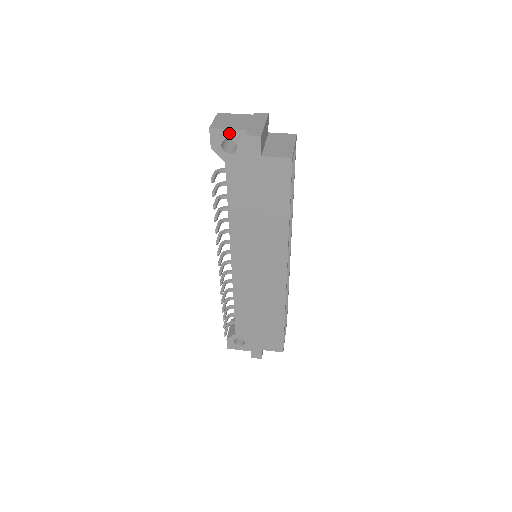
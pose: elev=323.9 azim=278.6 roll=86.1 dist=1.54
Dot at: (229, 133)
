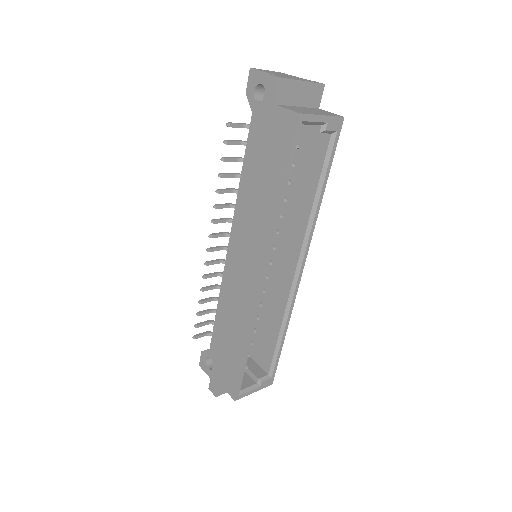
Dot at: (263, 77)
